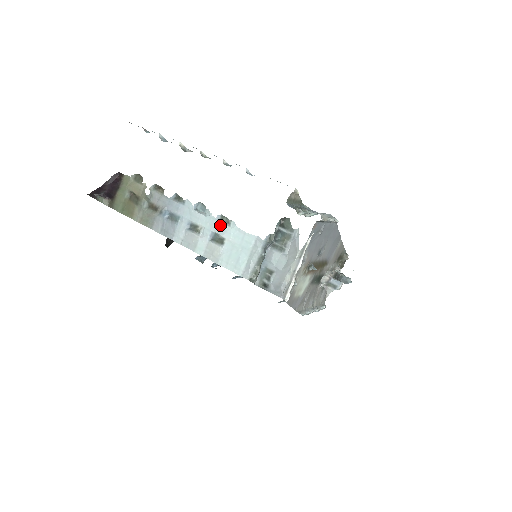
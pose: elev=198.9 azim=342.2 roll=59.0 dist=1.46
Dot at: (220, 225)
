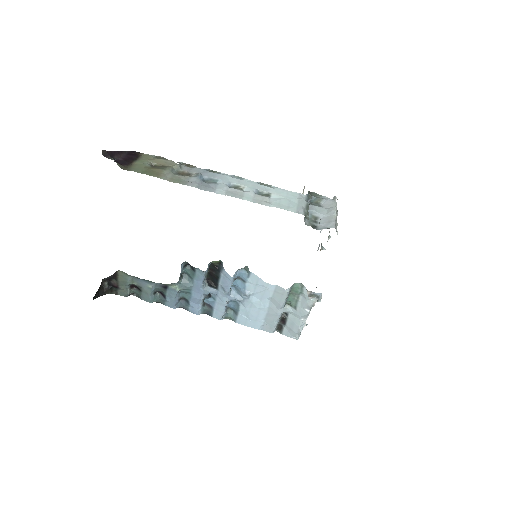
Dot at: (263, 186)
